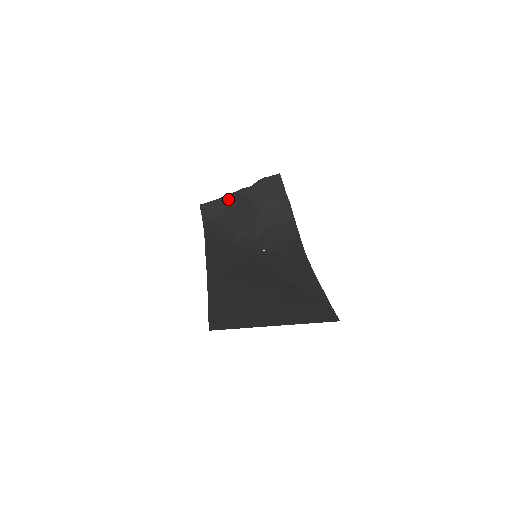
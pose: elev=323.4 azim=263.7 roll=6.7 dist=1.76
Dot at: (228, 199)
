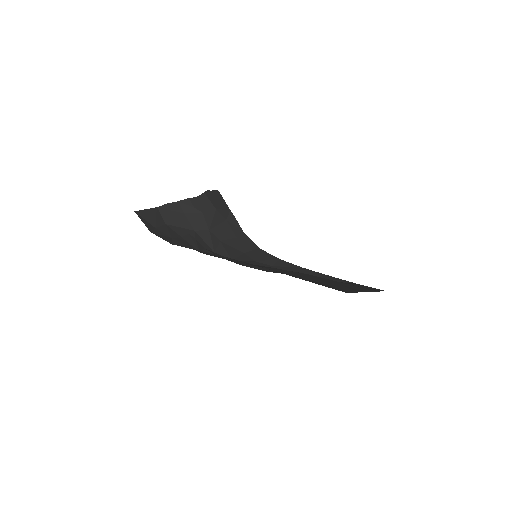
Dot at: (168, 209)
